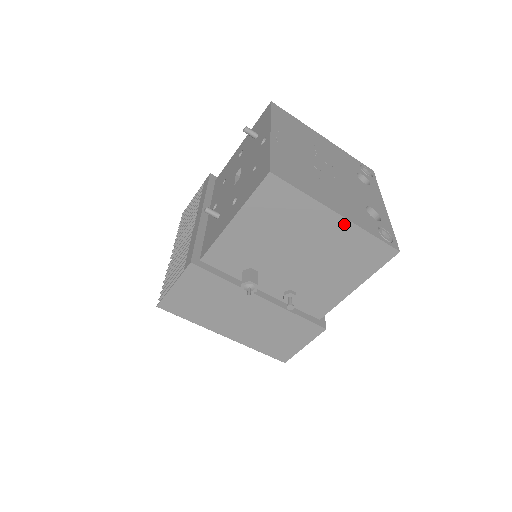
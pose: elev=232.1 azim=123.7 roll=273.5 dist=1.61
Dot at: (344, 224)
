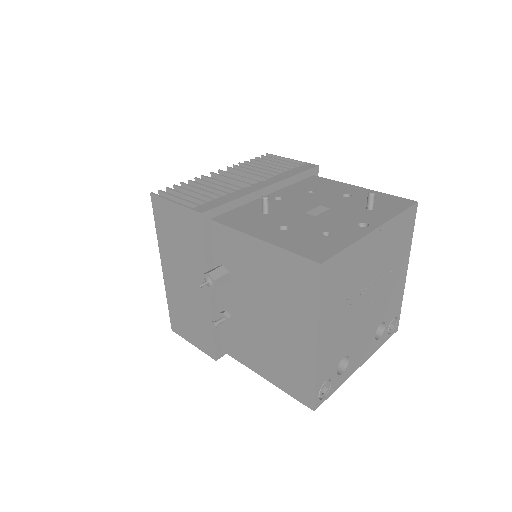
Dot at: (311, 352)
